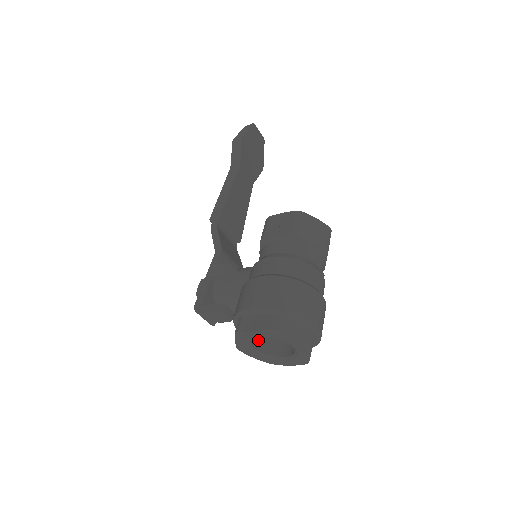
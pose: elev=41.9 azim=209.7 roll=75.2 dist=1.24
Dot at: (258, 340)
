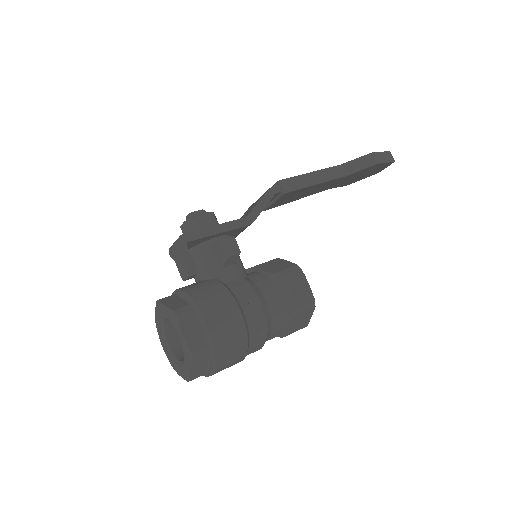
Dot at: occluded
